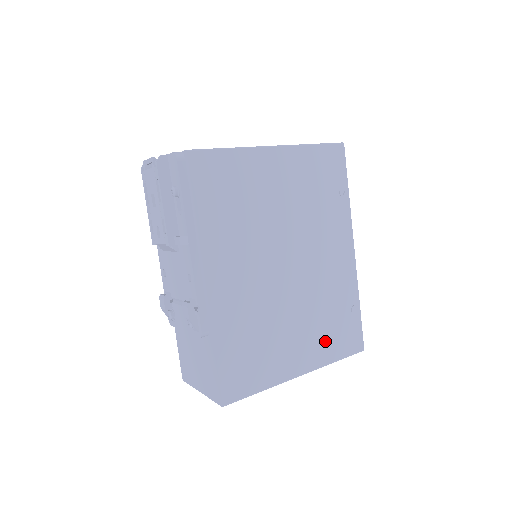
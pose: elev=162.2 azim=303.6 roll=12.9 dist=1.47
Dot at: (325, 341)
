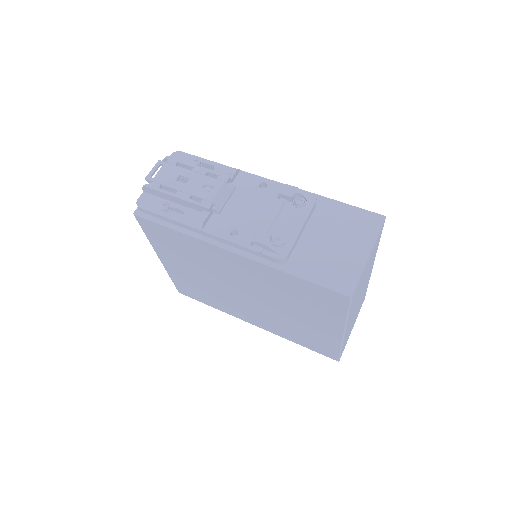
Dot at: occluded
